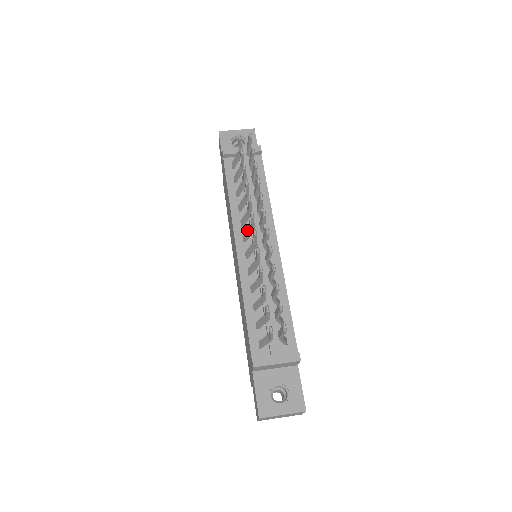
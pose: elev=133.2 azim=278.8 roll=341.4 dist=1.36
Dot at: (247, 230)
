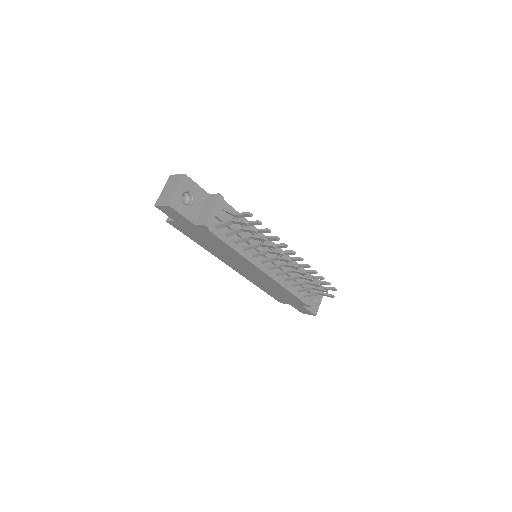
Dot at: (269, 260)
